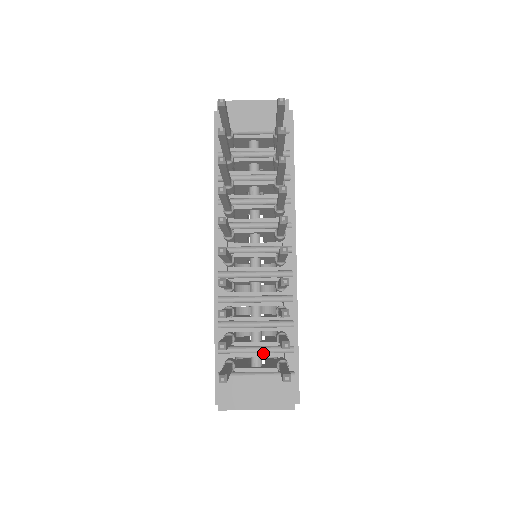
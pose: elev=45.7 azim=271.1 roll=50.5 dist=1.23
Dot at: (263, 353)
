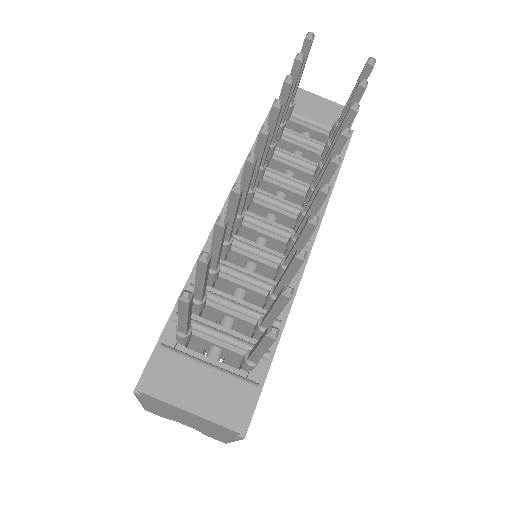
Dot at: (229, 344)
